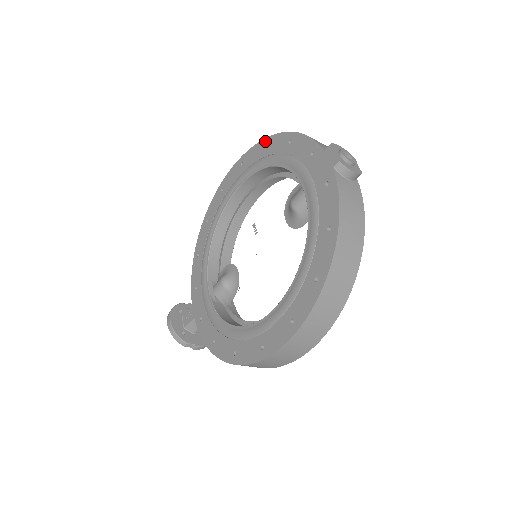
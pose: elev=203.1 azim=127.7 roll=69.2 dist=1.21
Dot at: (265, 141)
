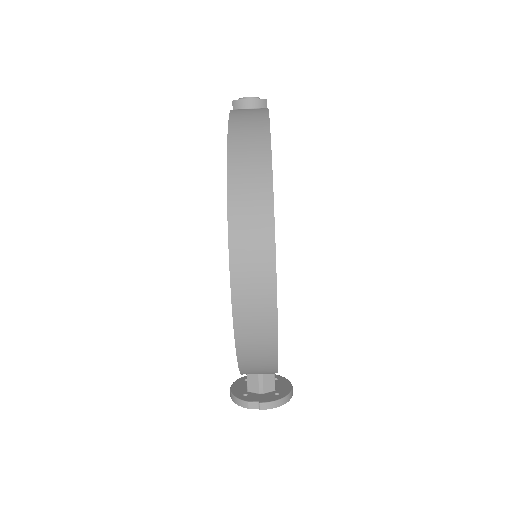
Dot at: occluded
